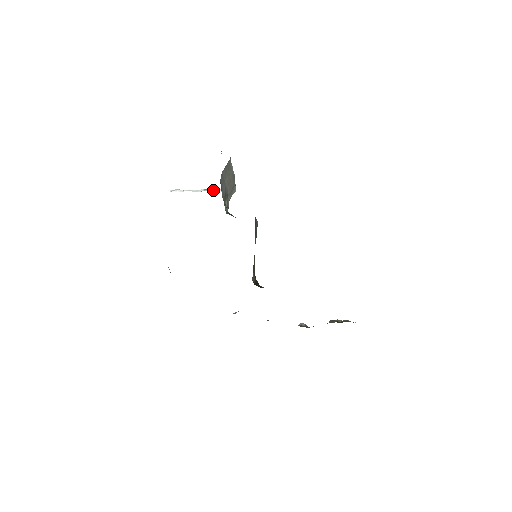
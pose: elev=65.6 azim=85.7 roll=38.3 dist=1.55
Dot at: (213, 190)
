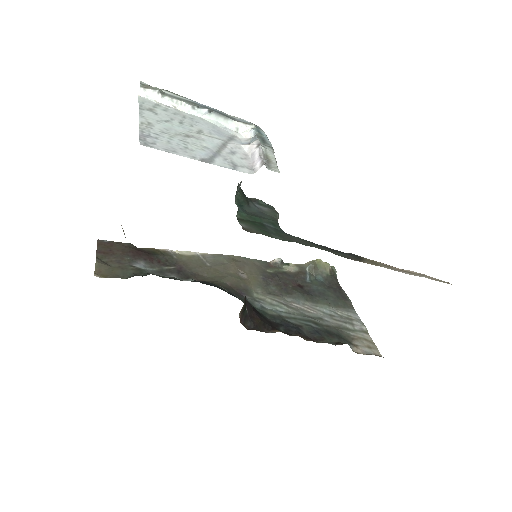
Dot at: (225, 121)
